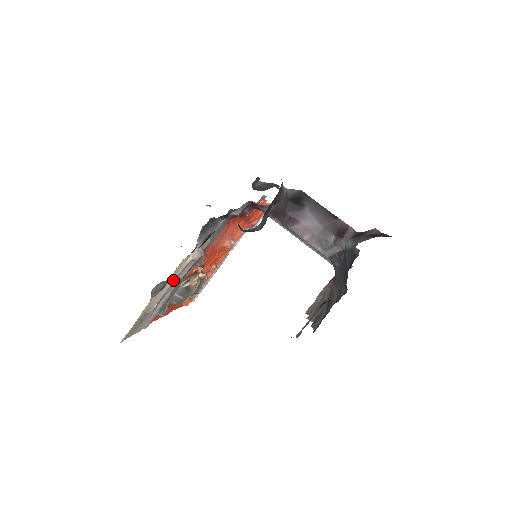
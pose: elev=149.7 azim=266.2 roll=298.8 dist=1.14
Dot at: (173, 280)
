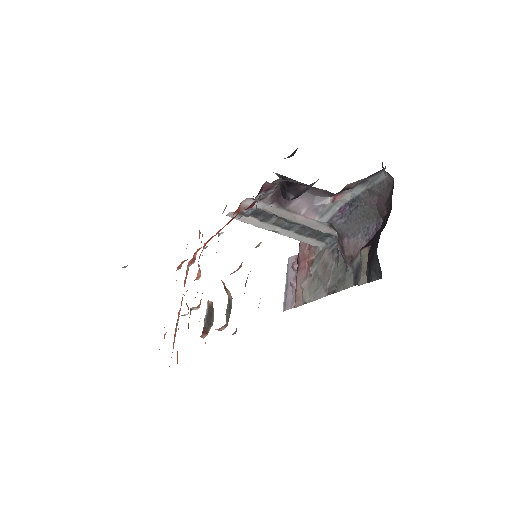
Dot at: occluded
